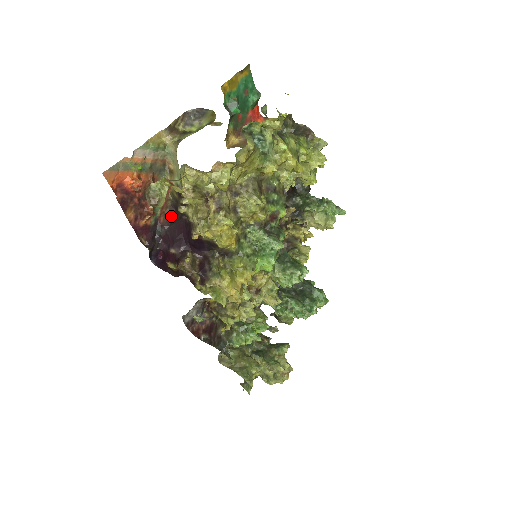
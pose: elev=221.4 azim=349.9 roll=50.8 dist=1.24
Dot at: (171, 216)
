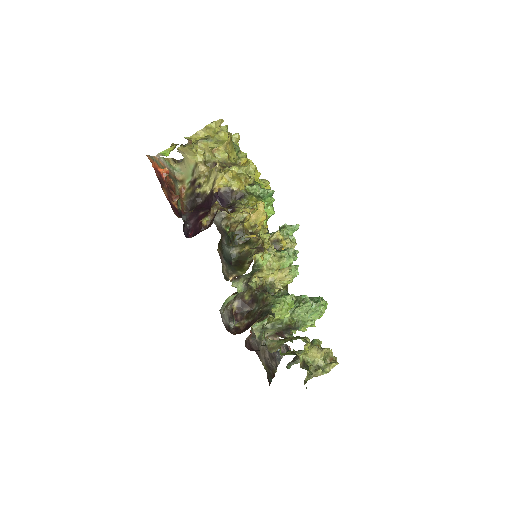
Dot at: occluded
